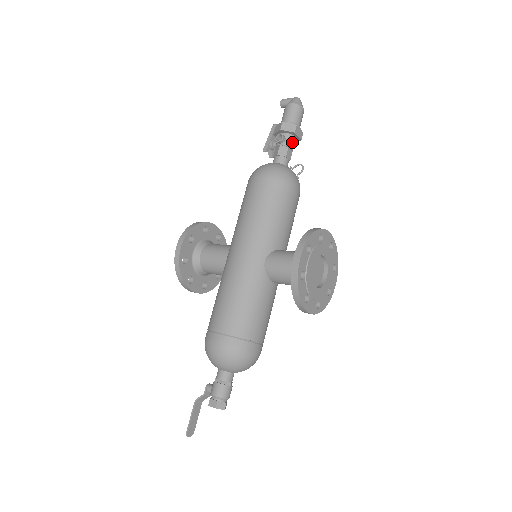
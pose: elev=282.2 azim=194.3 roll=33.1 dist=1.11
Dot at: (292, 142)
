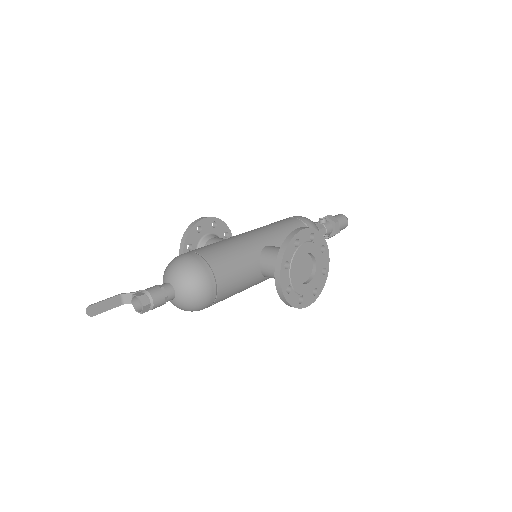
Dot at: (329, 228)
